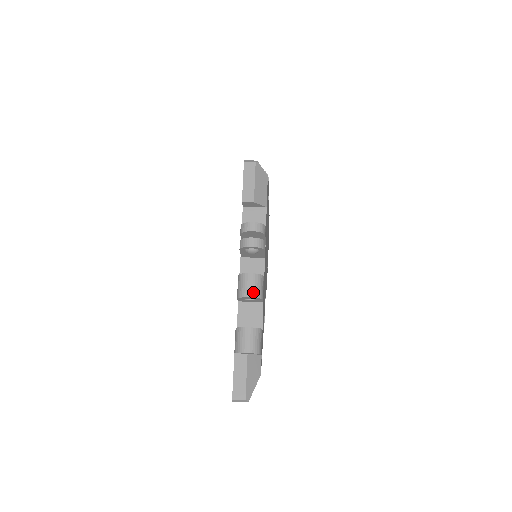
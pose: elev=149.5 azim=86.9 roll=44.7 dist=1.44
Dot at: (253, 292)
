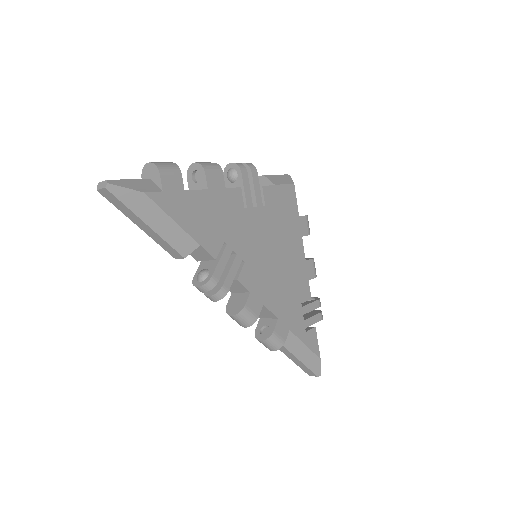
Dot at: (200, 163)
